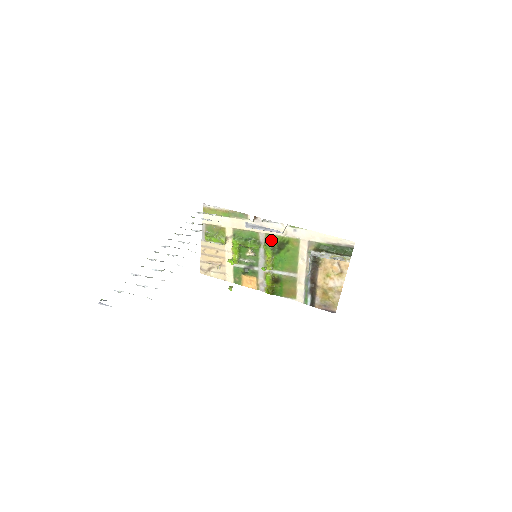
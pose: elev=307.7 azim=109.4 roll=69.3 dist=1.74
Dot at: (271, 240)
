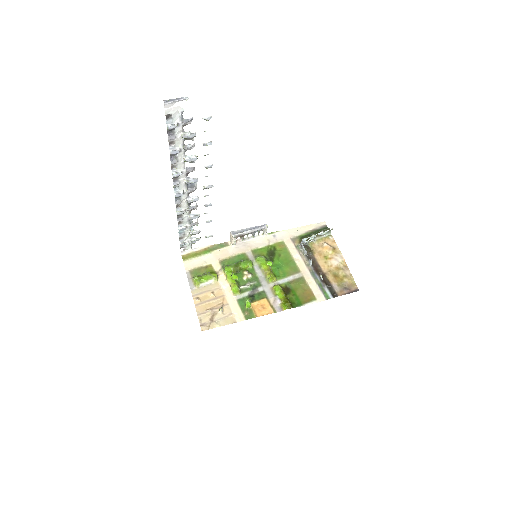
Dot at: (259, 254)
